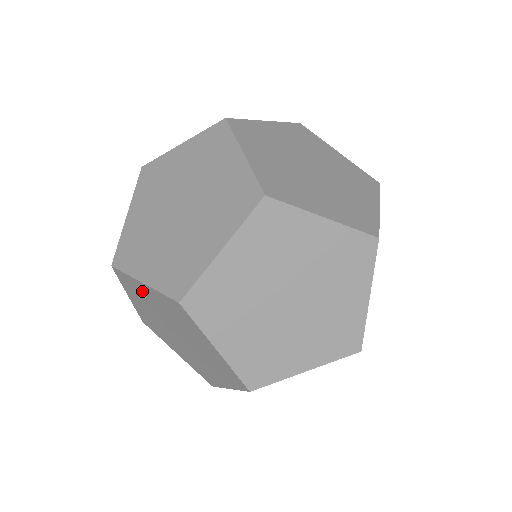
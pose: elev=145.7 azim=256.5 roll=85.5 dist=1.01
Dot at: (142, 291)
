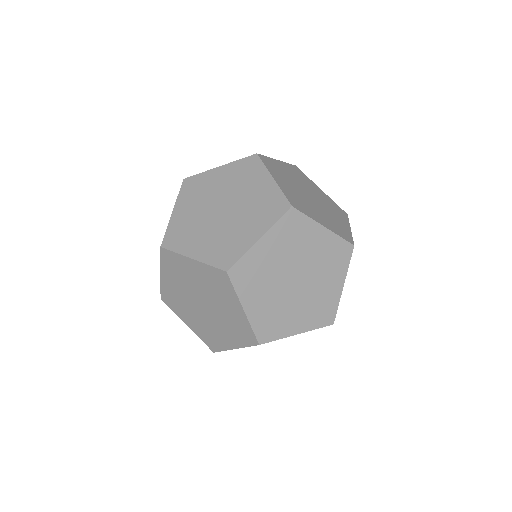
Dot at: occluded
